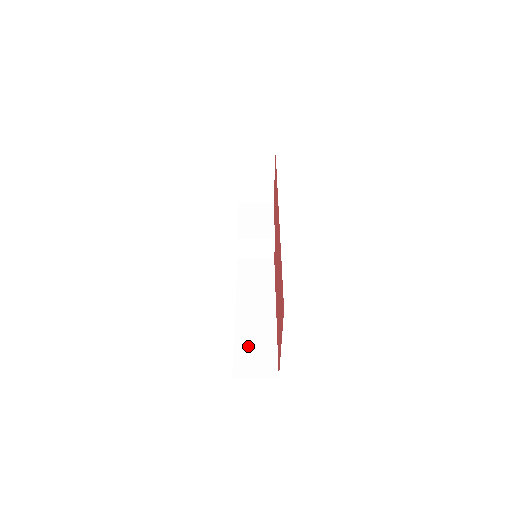
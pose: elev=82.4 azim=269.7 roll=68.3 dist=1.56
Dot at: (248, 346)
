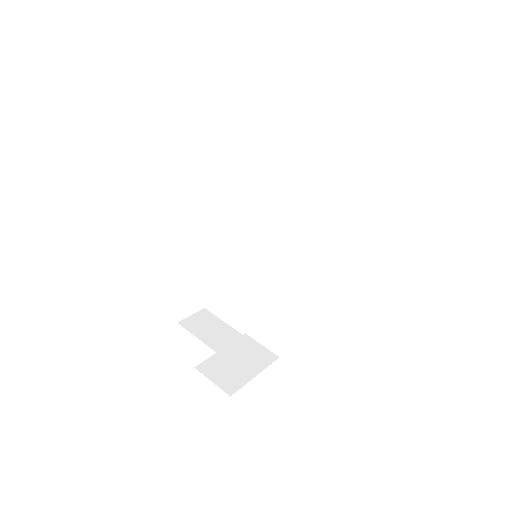
Dot at: occluded
